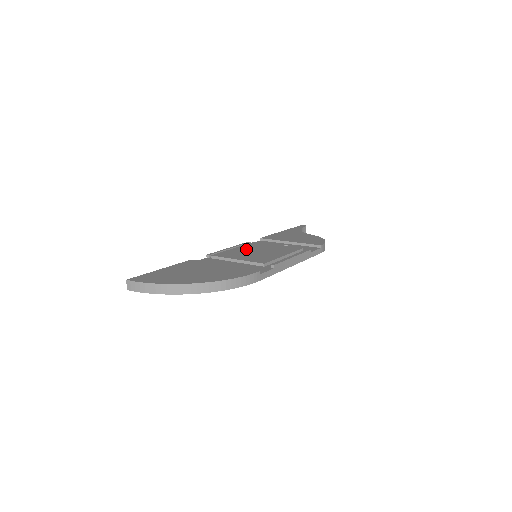
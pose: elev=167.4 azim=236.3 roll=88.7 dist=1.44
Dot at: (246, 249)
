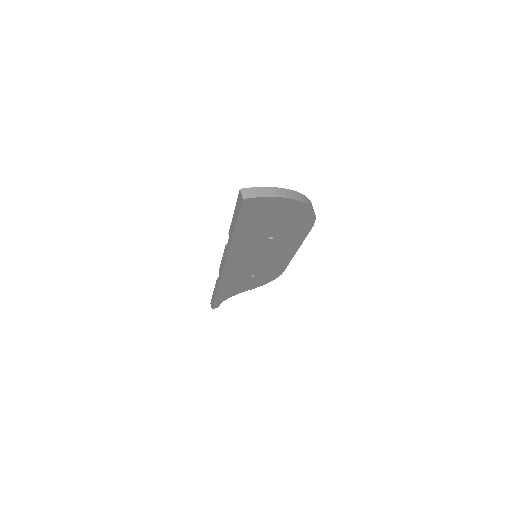
Dot at: occluded
